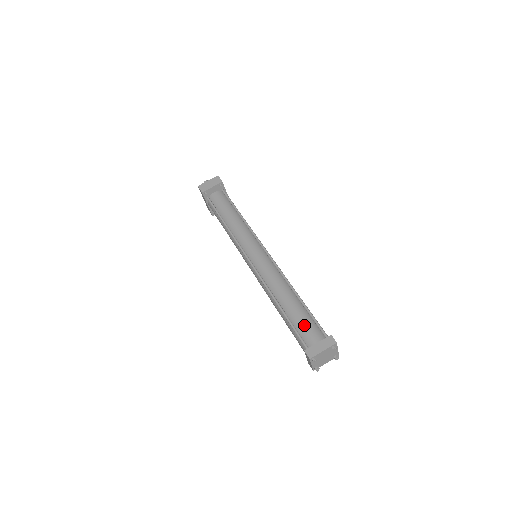
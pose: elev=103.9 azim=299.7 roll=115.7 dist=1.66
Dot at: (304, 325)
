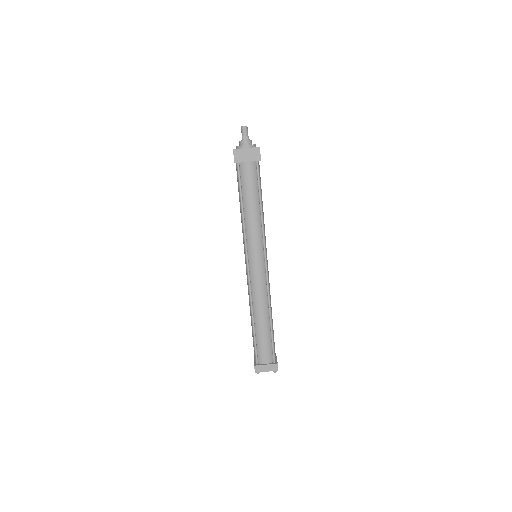
Dot at: (263, 347)
